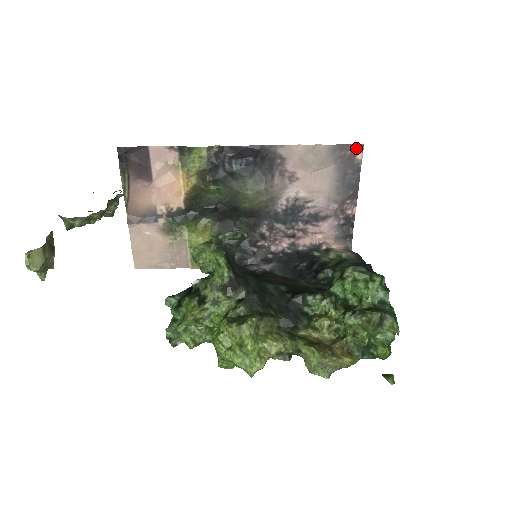
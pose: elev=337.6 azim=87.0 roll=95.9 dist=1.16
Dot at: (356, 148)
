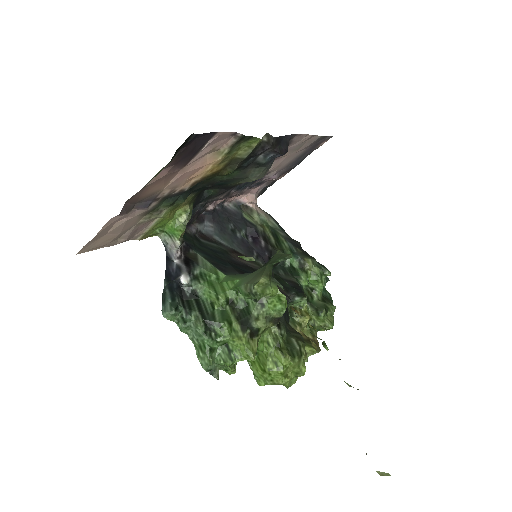
Dot at: (327, 138)
